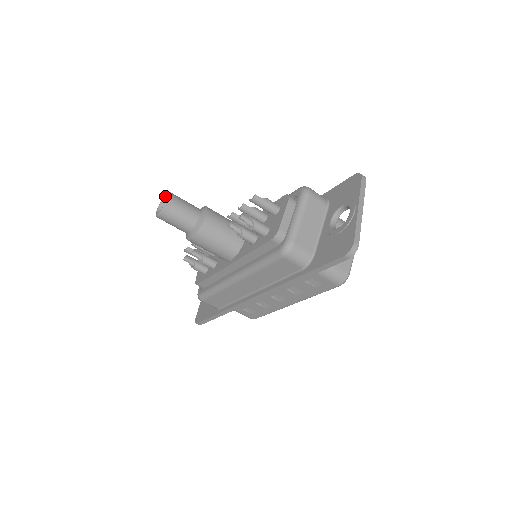
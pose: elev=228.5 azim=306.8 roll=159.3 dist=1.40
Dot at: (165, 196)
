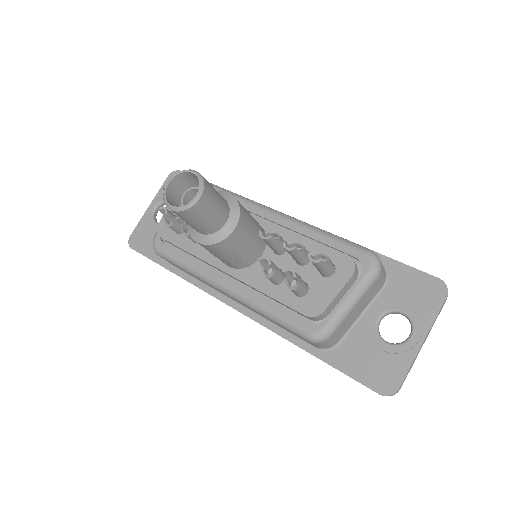
Dot at: (190, 172)
